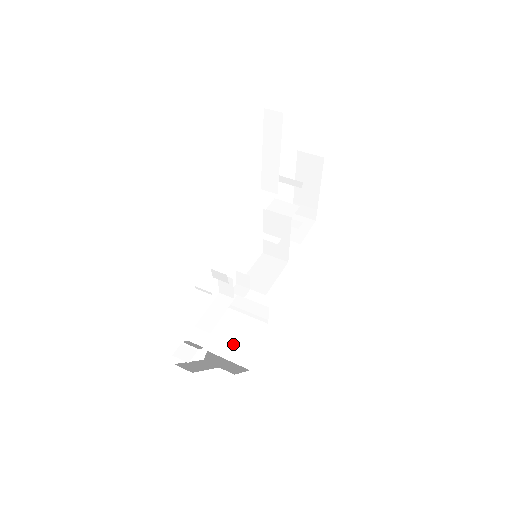
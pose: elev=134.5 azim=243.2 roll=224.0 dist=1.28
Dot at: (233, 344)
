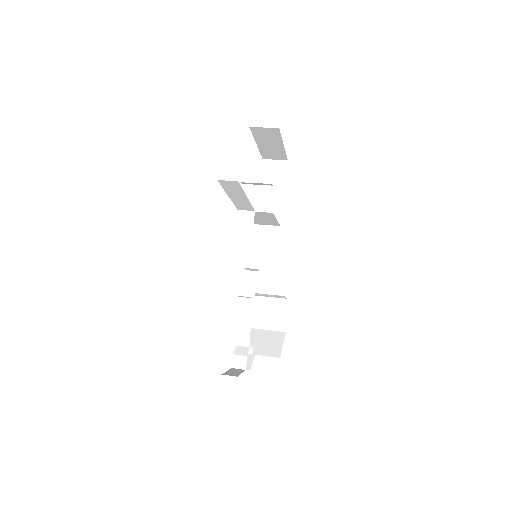
Dot at: (265, 319)
